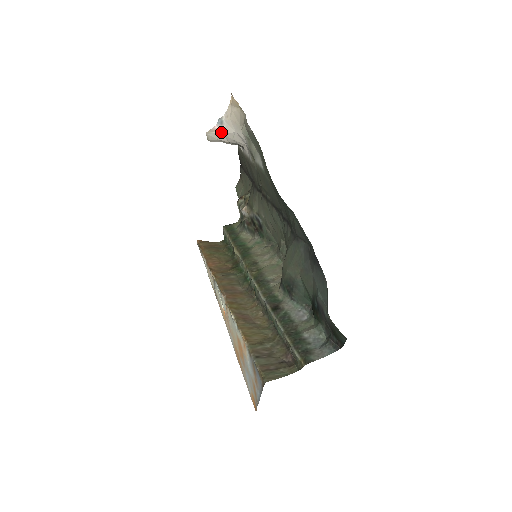
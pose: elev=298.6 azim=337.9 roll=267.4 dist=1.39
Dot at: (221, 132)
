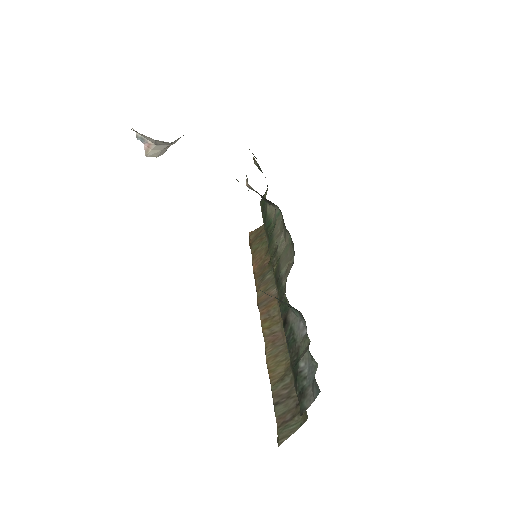
Dot at: (153, 145)
